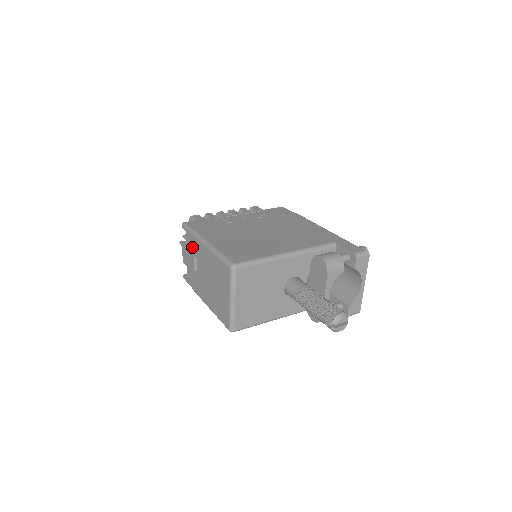
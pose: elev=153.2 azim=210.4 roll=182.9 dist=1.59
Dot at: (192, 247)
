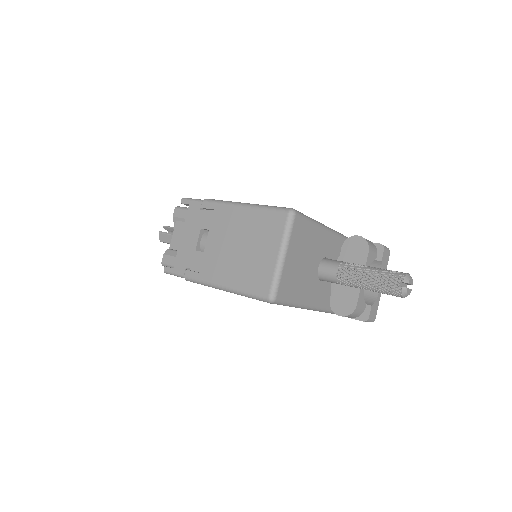
Dot at: (200, 219)
